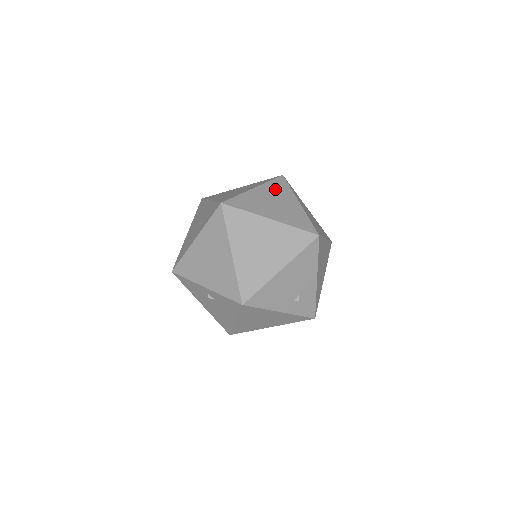
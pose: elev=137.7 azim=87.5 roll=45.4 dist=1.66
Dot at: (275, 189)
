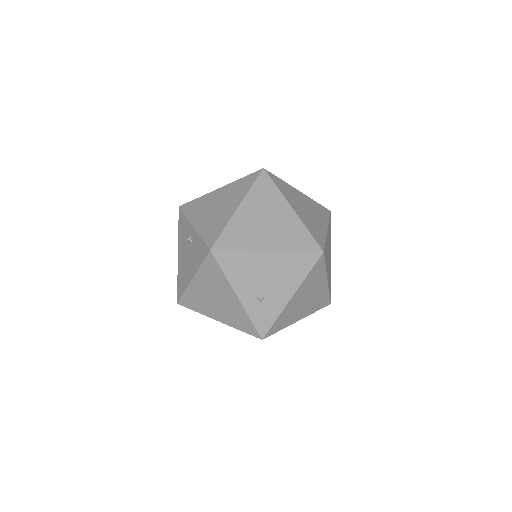
Dot at: (315, 207)
